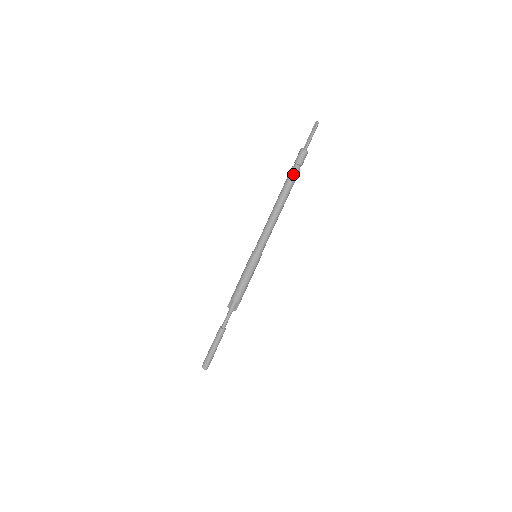
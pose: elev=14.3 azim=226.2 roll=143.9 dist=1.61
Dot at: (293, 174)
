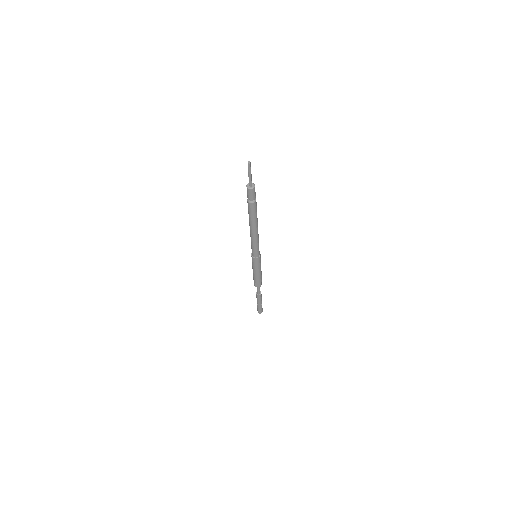
Dot at: (248, 206)
